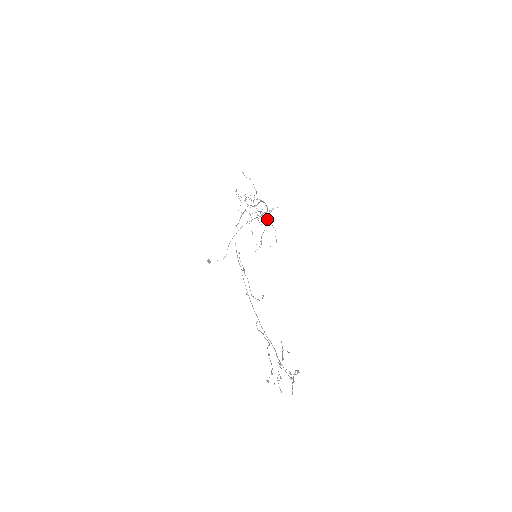
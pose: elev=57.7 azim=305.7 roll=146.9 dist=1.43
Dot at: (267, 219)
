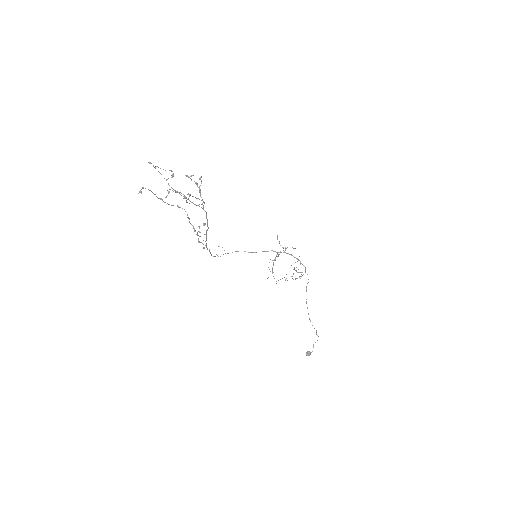
Dot at: occluded
